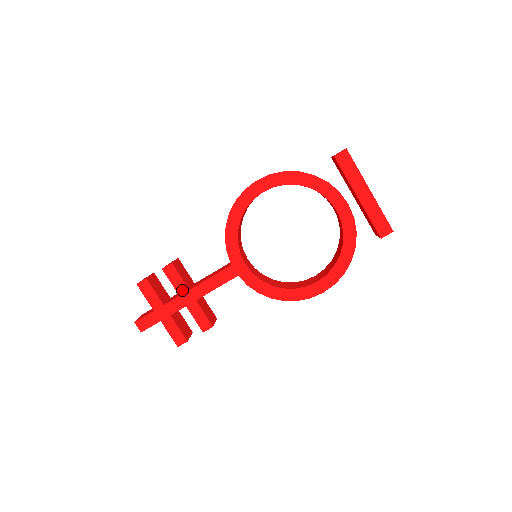
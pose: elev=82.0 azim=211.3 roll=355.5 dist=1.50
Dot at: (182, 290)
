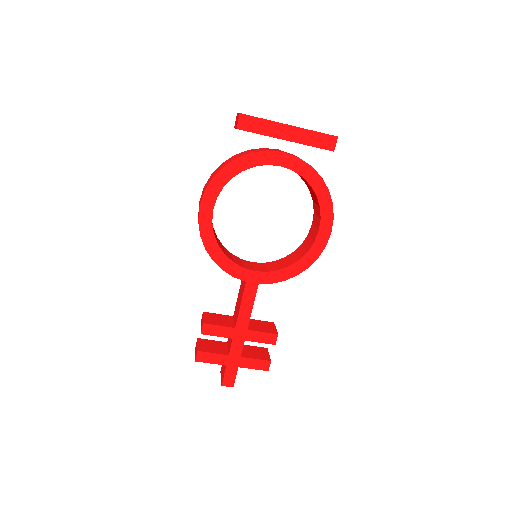
Dot at: (230, 333)
